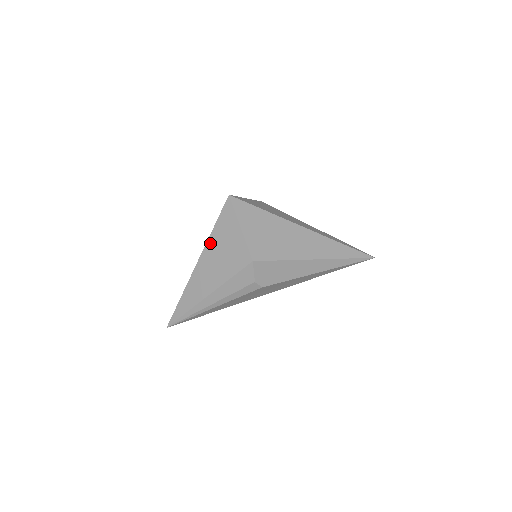
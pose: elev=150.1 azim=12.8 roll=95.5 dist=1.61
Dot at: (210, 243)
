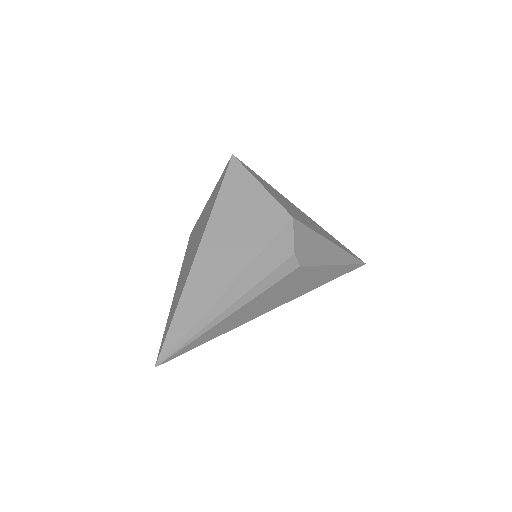
Dot at: (217, 213)
